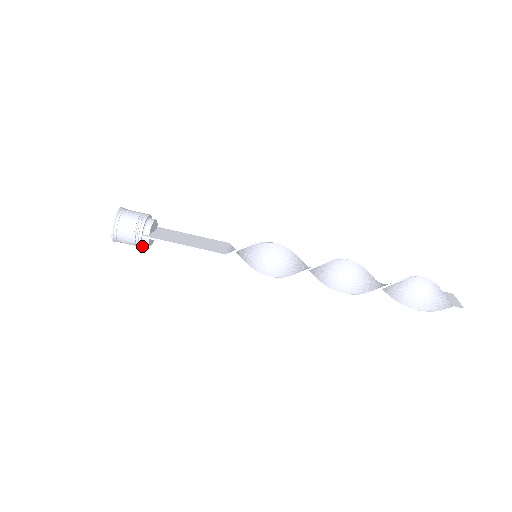
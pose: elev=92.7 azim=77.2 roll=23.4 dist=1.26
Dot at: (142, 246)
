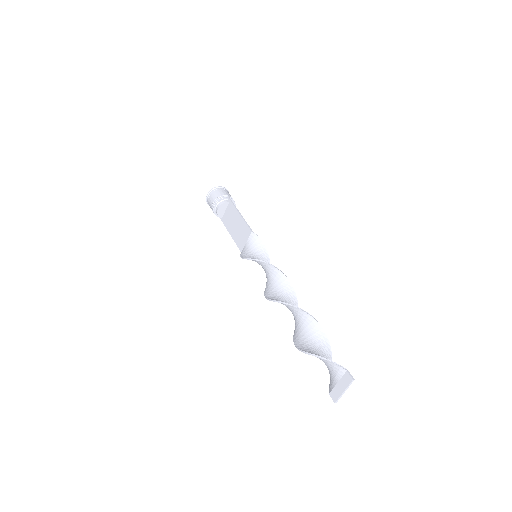
Dot at: (219, 201)
